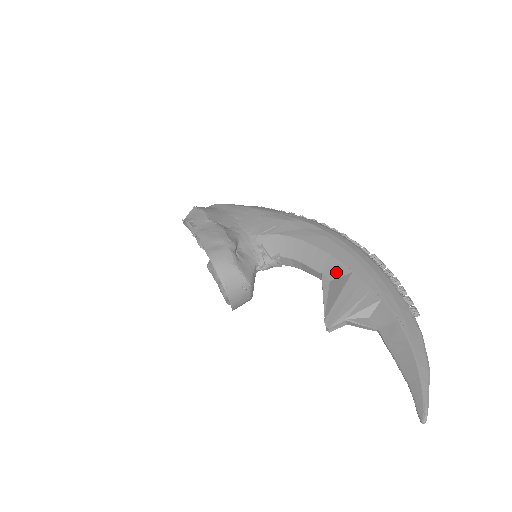
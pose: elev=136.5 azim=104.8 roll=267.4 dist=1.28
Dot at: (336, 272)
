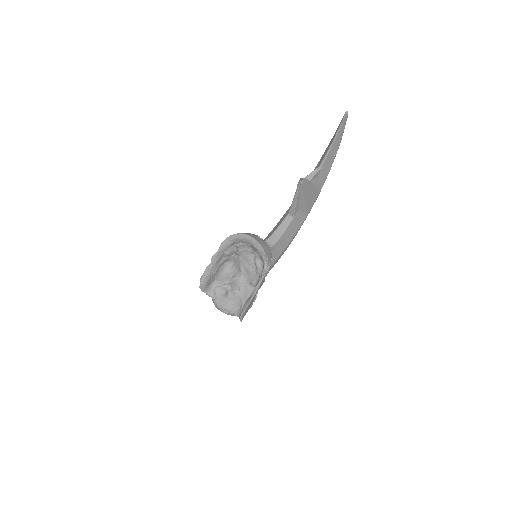
Dot at: occluded
